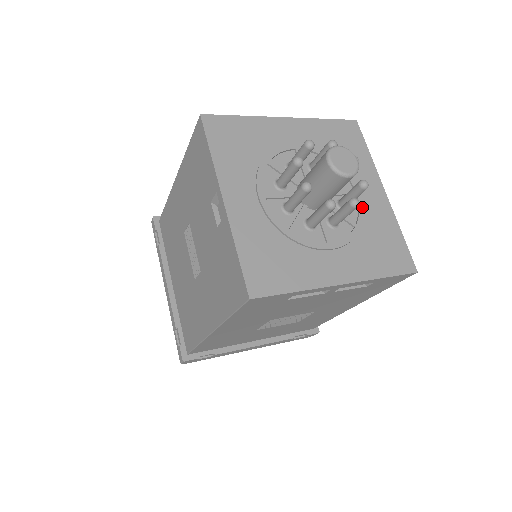
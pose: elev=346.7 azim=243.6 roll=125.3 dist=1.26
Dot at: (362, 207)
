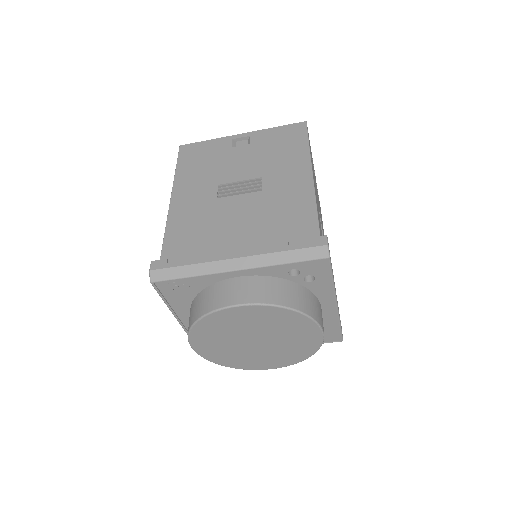
Dot at: occluded
